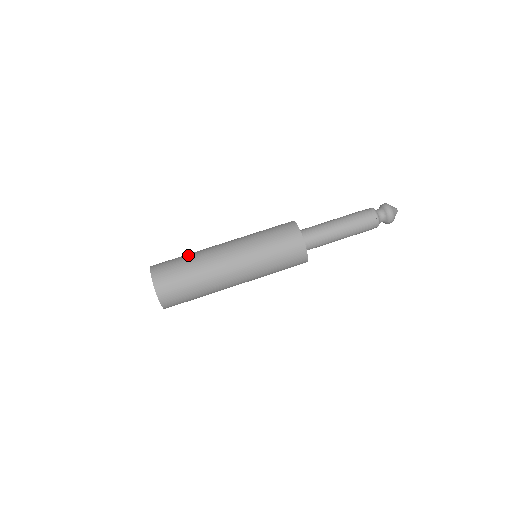
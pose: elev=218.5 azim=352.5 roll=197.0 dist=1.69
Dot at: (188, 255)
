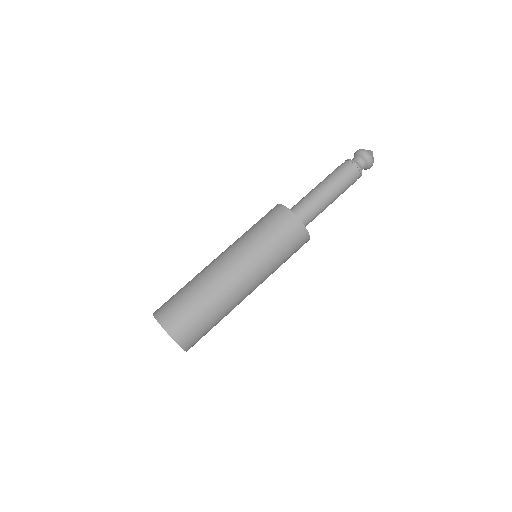
Dot at: occluded
